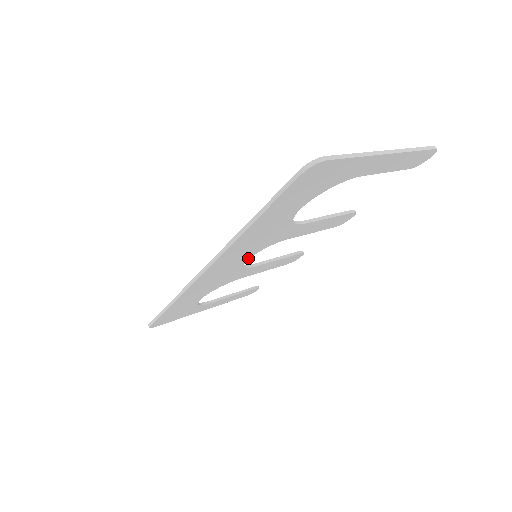
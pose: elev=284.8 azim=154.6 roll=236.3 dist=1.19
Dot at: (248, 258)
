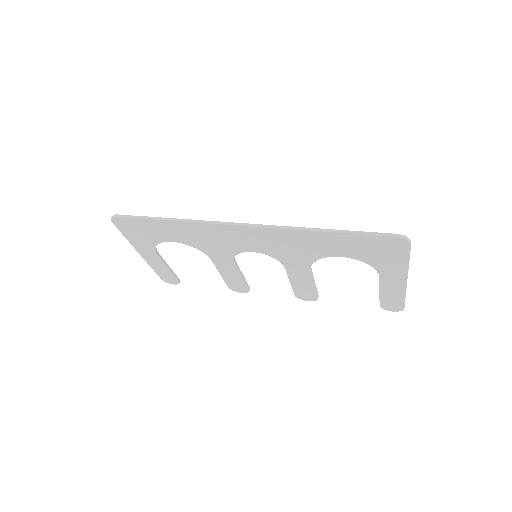
Dot at: (256, 251)
